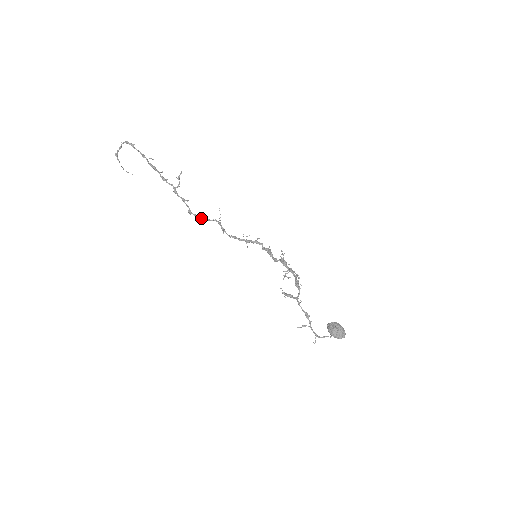
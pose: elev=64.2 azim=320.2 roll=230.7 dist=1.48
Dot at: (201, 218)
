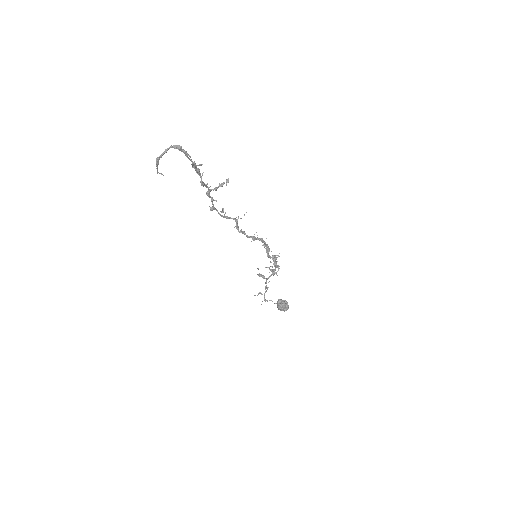
Dot at: (221, 215)
